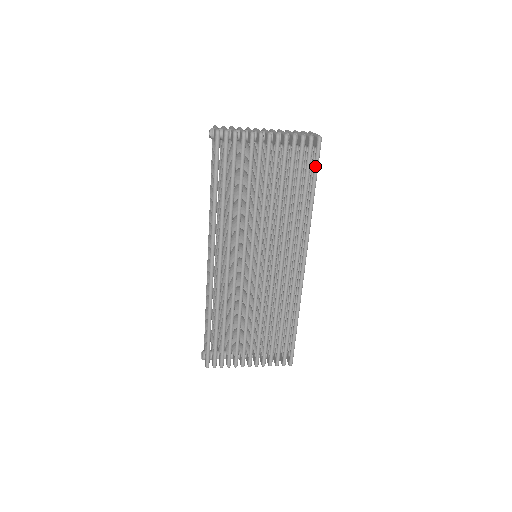
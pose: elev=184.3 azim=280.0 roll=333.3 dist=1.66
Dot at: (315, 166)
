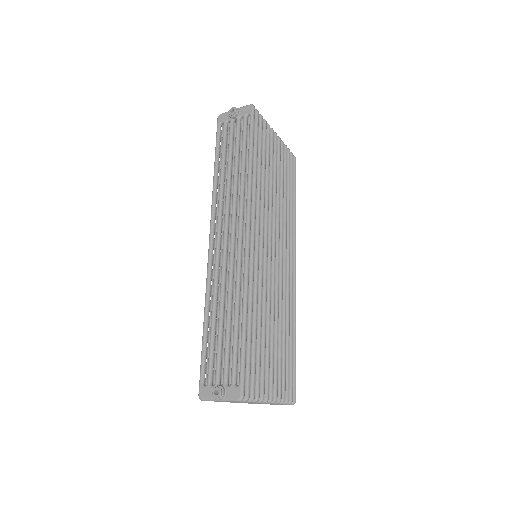
Dot at: (295, 177)
